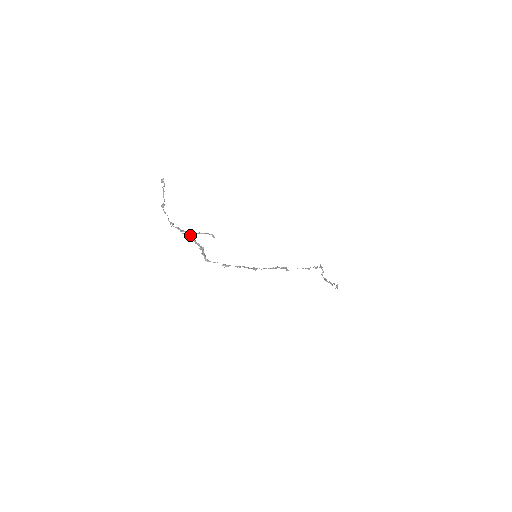
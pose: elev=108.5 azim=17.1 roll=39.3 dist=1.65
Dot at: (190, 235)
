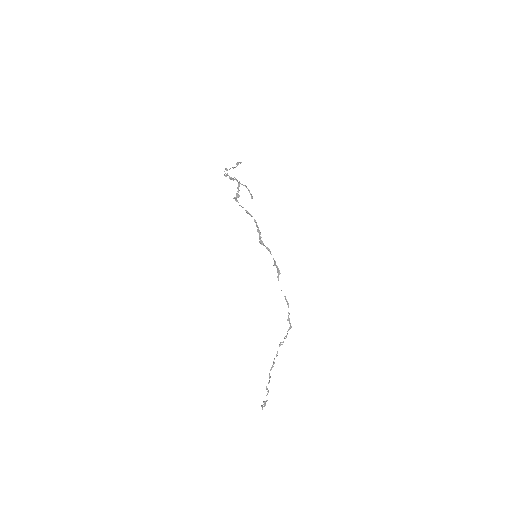
Dot at: (238, 182)
